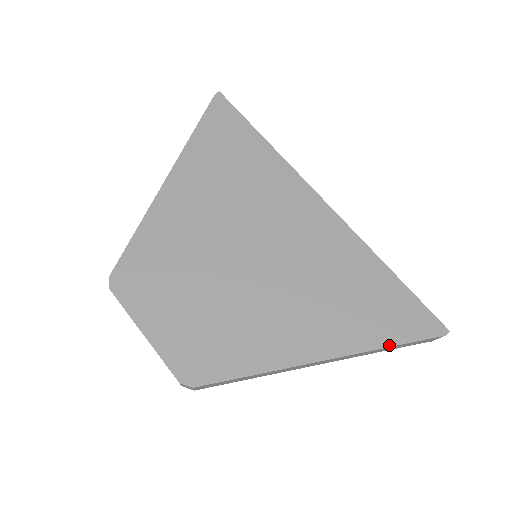
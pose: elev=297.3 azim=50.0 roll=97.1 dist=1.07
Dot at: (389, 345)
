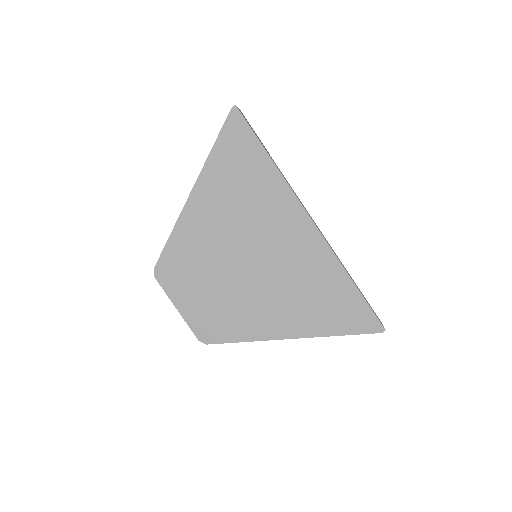
Dot at: (338, 335)
